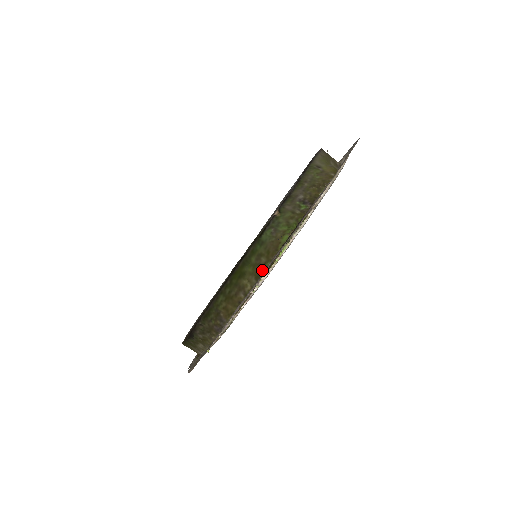
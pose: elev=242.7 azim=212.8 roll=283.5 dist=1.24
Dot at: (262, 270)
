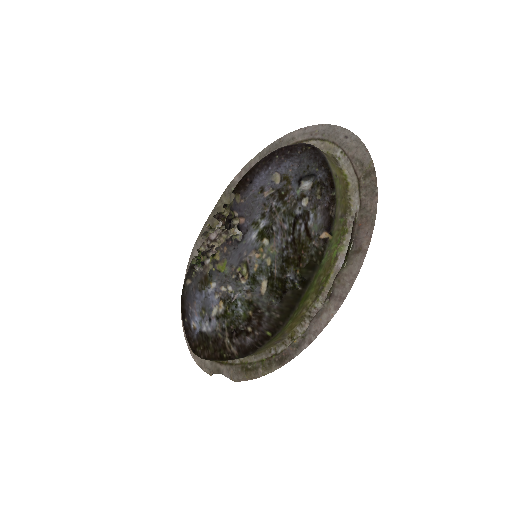
Dot at: (320, 286)
